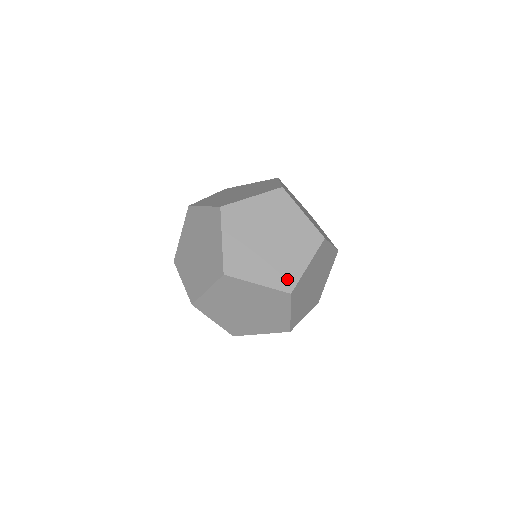
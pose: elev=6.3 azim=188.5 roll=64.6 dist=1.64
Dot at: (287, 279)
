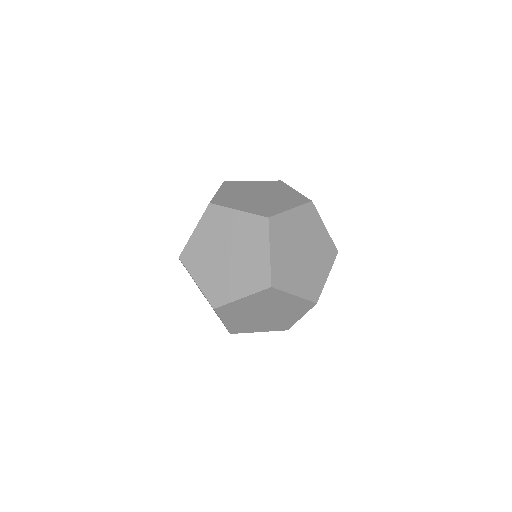
Dot at: (261, 277)
